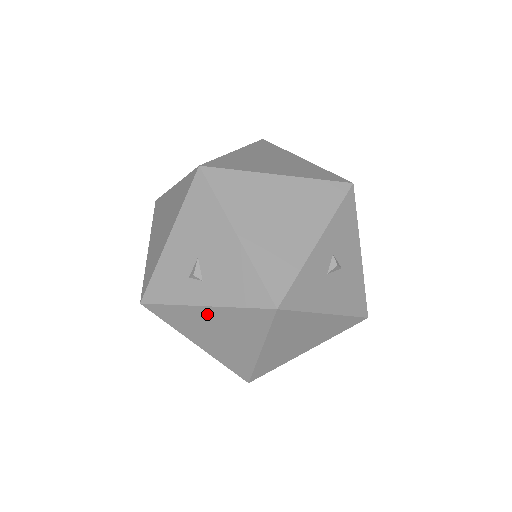
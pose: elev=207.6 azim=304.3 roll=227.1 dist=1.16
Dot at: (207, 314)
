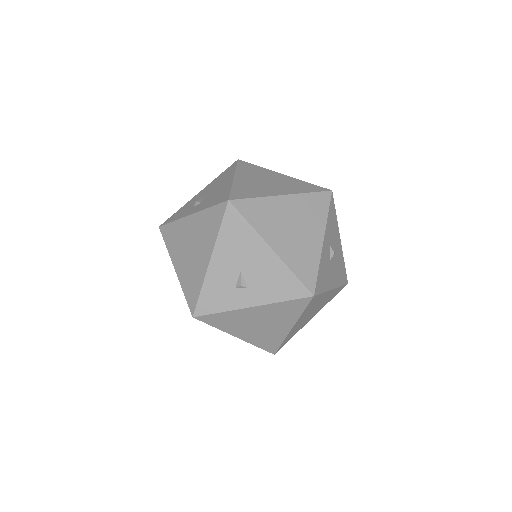
Dot at: (254, 312)
